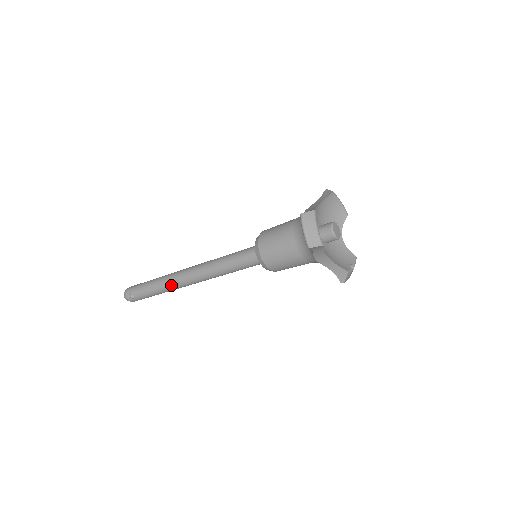
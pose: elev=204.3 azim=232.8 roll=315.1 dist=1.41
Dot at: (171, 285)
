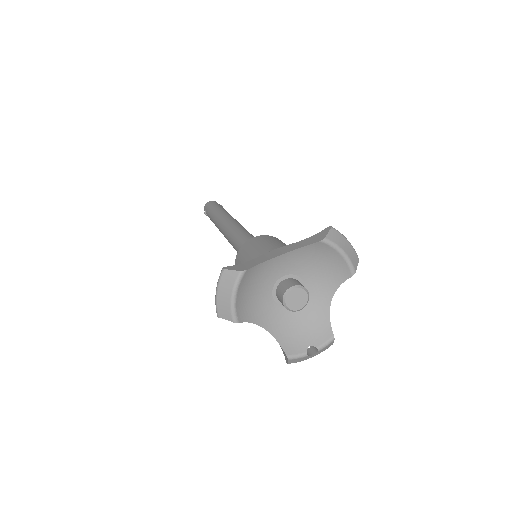
Dot at: (217, 227)
